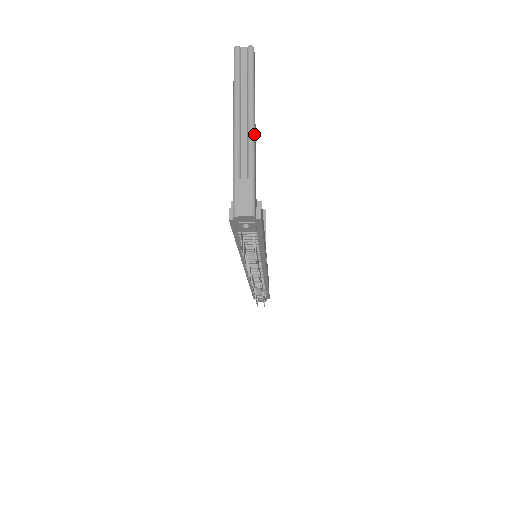
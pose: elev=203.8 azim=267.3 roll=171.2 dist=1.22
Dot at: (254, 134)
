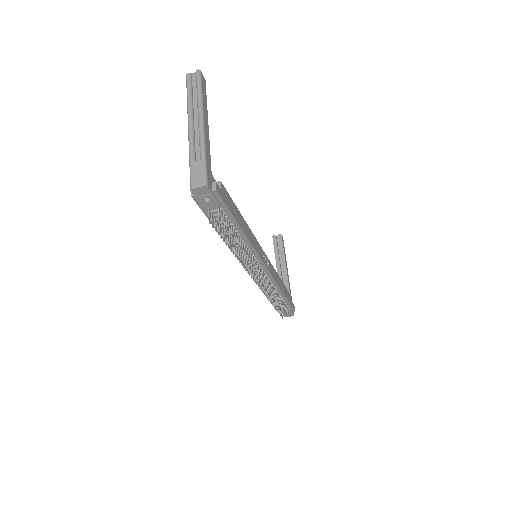
Dot at: (204, 128)
